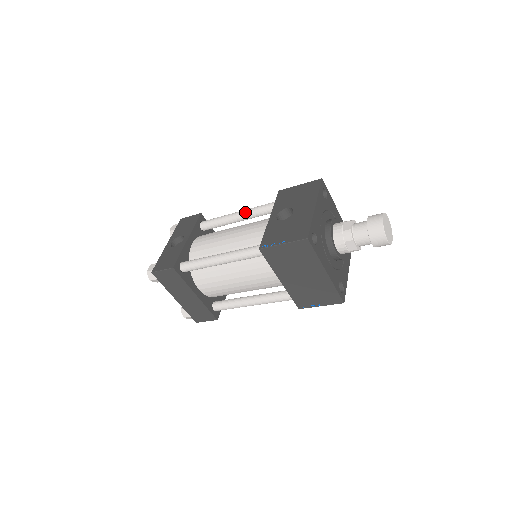
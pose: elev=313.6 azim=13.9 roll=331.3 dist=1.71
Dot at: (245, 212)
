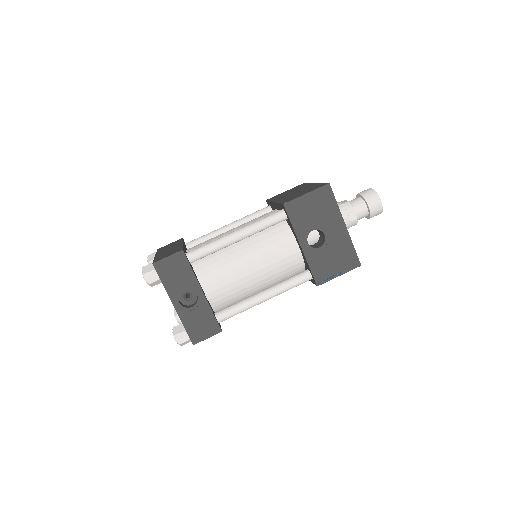
Dot at: (248, 235)
